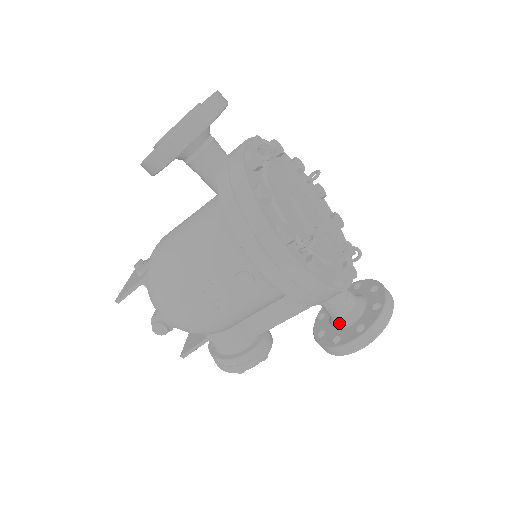
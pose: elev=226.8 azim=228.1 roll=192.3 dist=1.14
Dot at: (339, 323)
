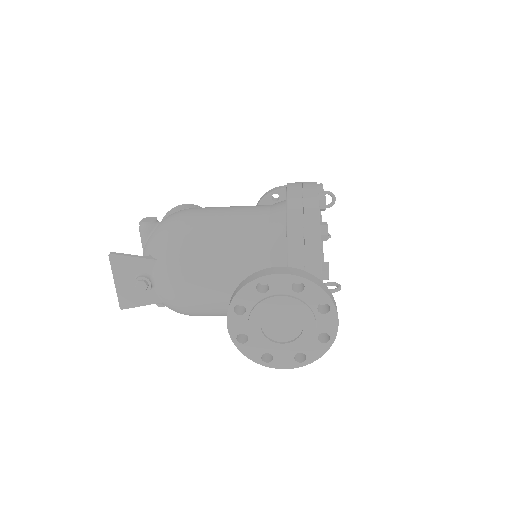
Dot at: occluded
